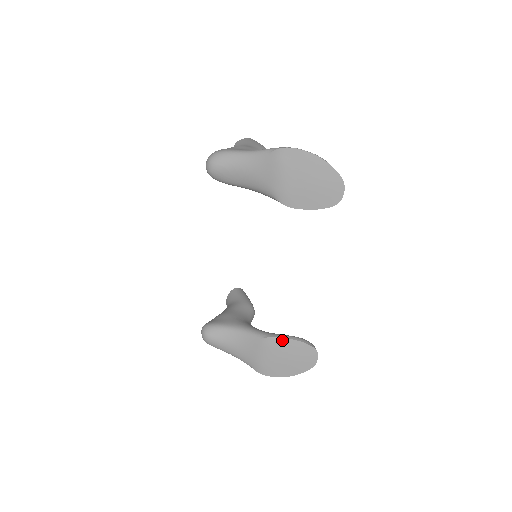
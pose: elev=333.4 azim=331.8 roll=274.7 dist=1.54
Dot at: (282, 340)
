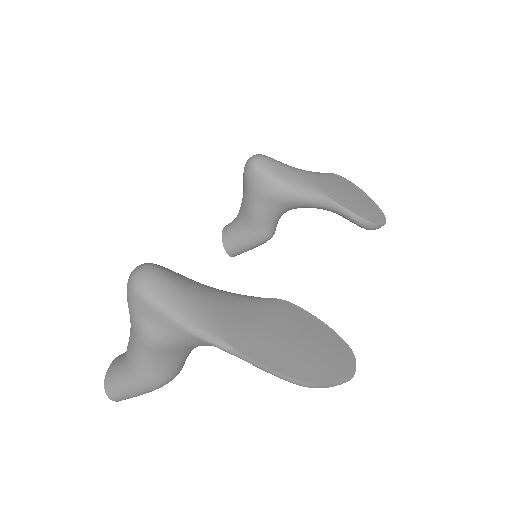
Dot at: (302, 311)
